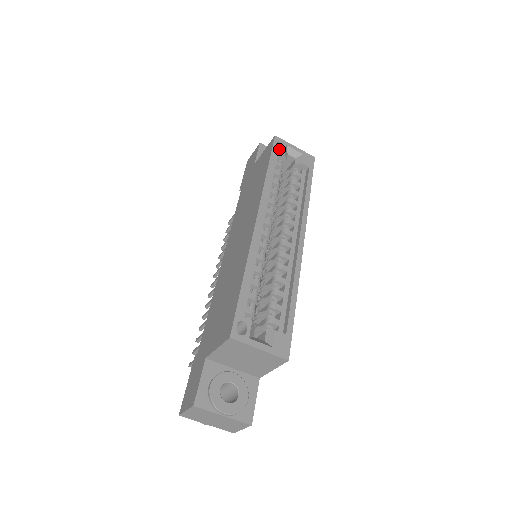
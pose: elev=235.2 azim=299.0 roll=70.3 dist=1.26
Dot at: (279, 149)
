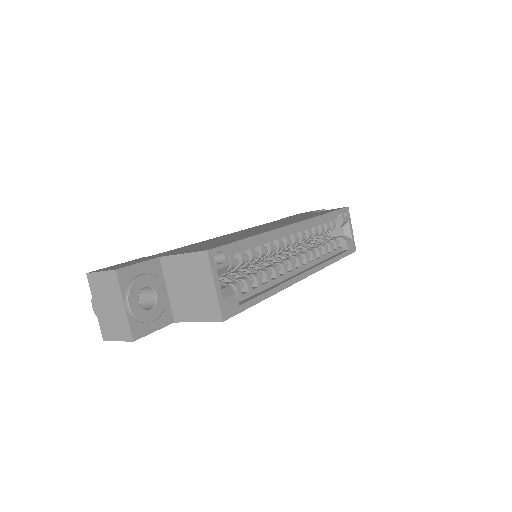
Dot at: (343, 215)
